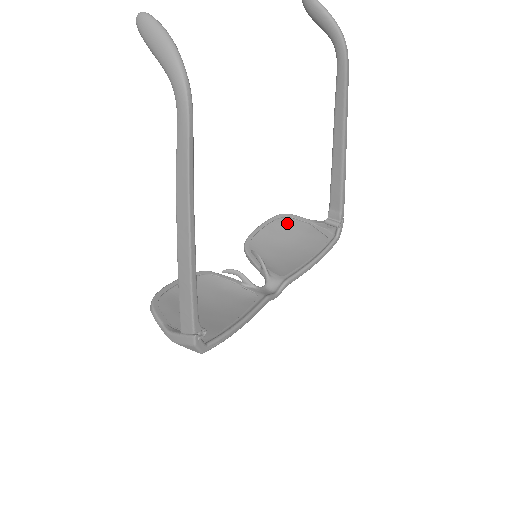
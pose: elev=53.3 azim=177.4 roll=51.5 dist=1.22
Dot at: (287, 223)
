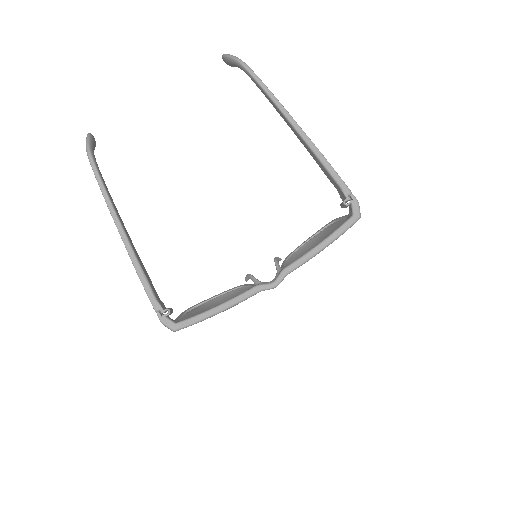
Dot at: (331, 227)
